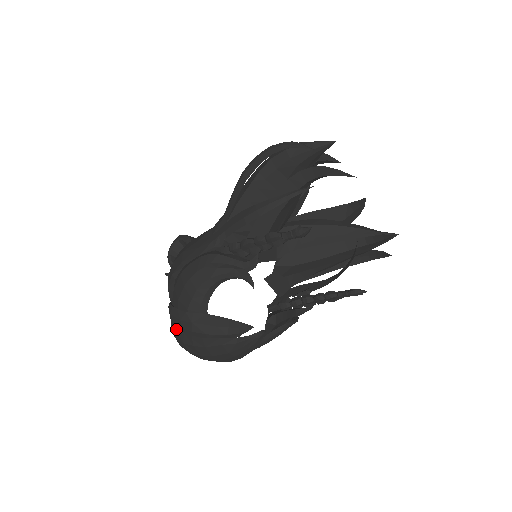
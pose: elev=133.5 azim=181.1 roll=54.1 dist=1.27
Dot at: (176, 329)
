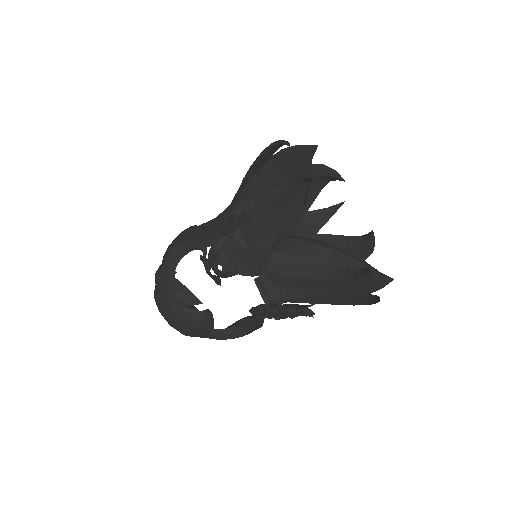
Dot at: occluded
